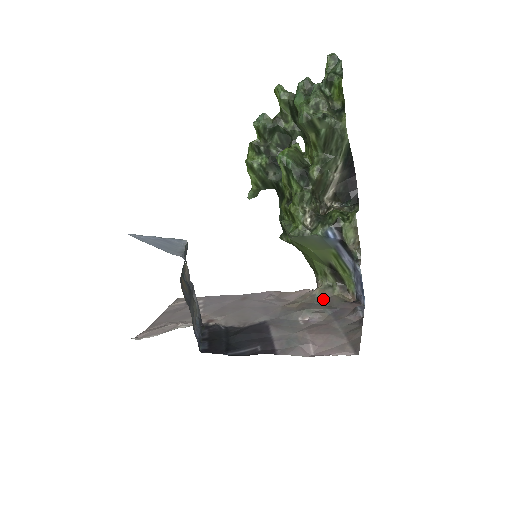
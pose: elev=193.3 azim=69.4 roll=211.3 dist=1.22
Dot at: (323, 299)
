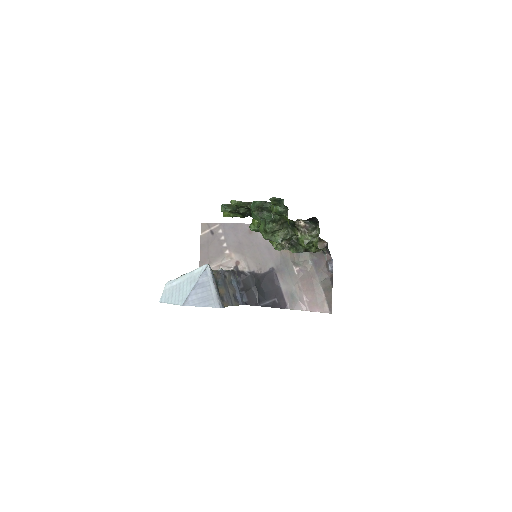
Dot at: occluded
